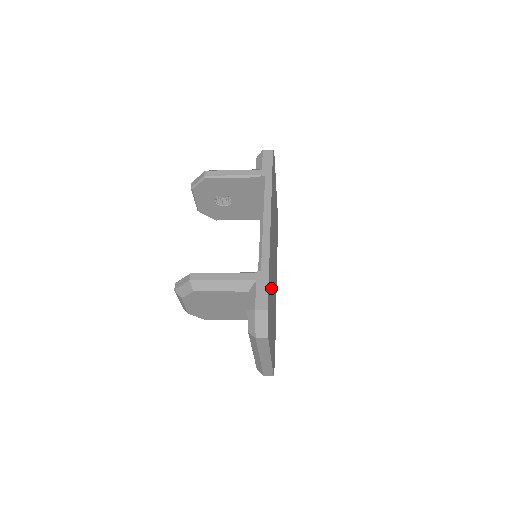
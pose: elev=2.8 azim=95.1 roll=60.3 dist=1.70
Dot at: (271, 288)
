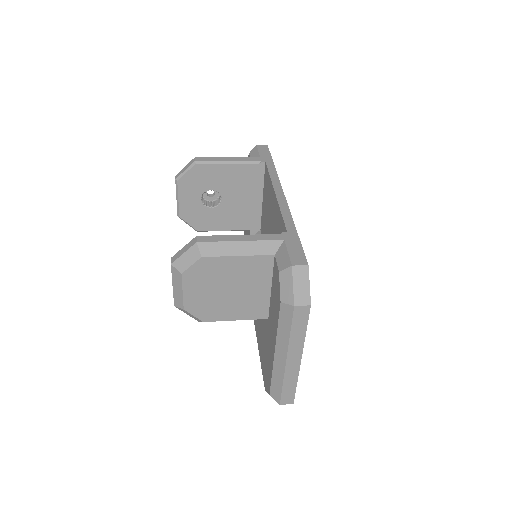
Dot at: occluded
